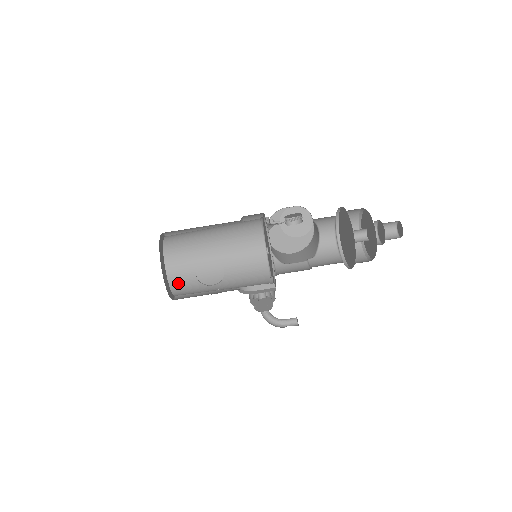
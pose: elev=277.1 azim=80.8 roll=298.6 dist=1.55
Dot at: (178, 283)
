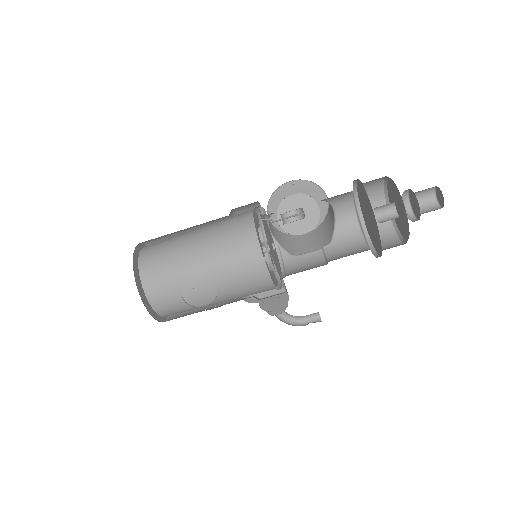
Dot at: (164, 307)
